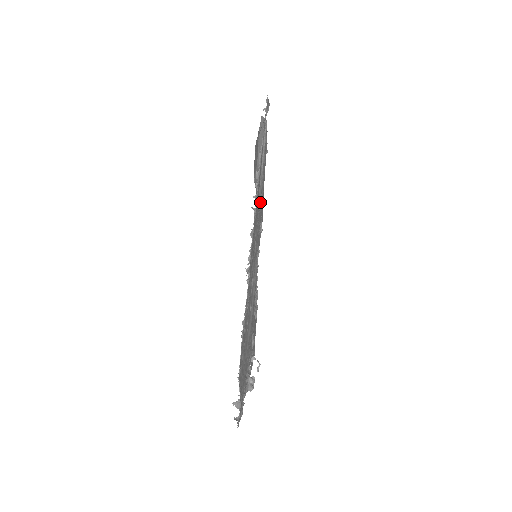
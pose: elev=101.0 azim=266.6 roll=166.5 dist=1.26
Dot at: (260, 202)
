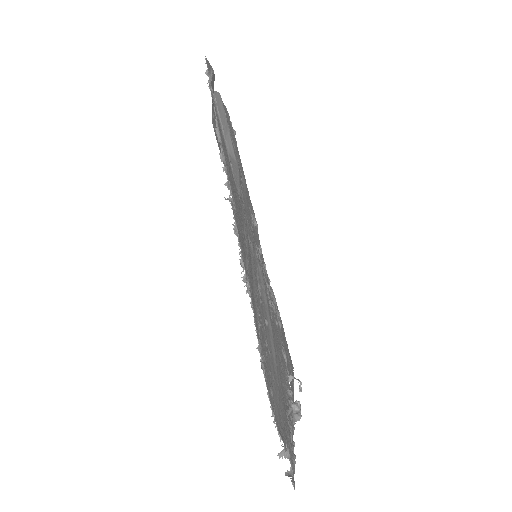
Dot at: (241, 191)
